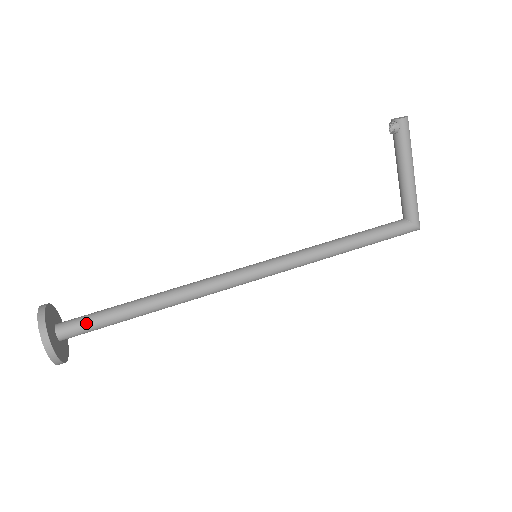
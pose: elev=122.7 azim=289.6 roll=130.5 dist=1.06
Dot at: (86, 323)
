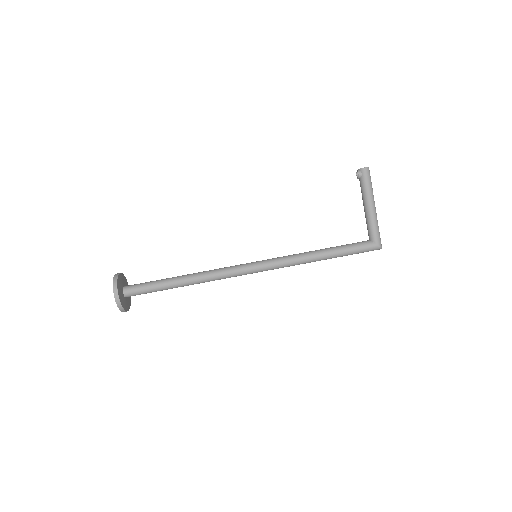
Dot at: (141, 287)
